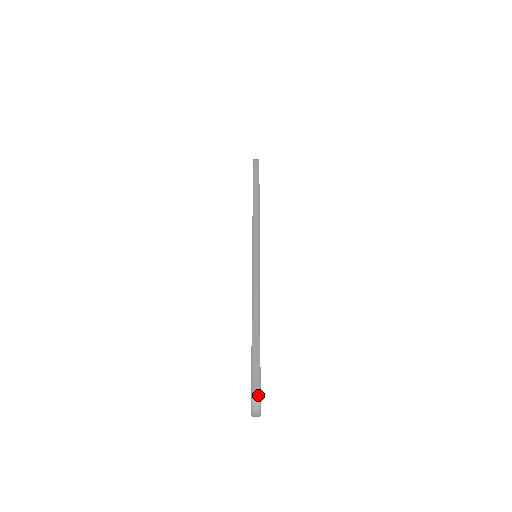
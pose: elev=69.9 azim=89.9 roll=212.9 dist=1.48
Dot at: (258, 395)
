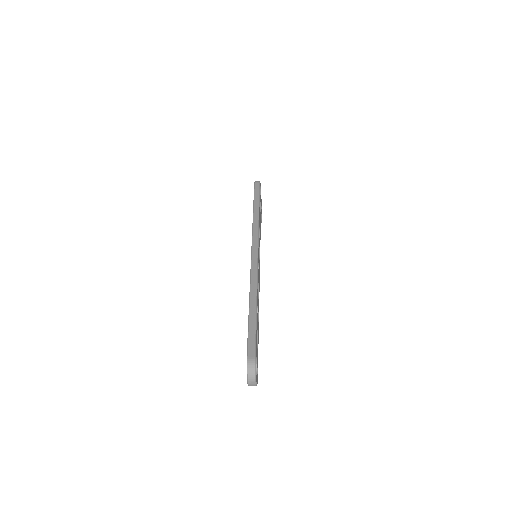
Dot at: (253, 360)
